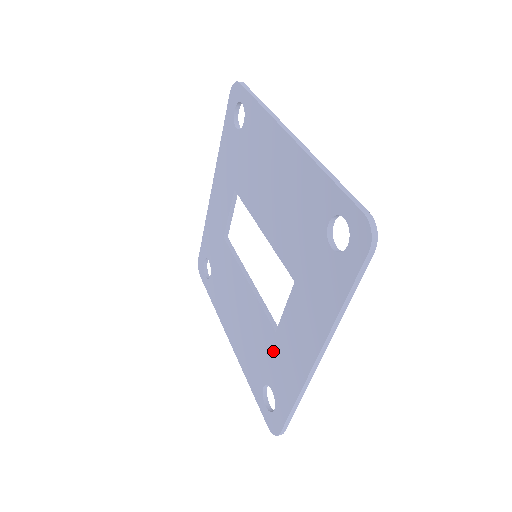
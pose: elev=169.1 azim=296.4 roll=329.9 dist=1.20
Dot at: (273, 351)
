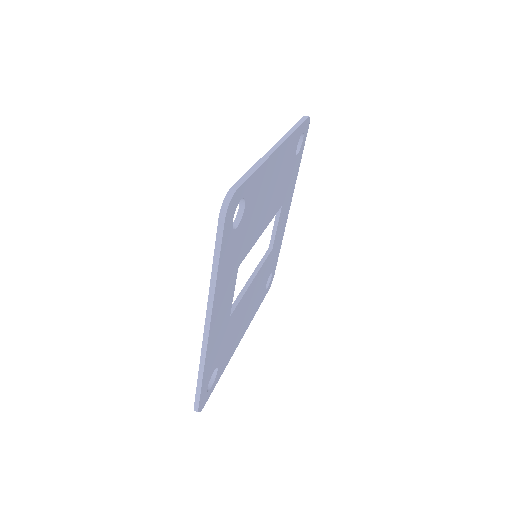
Dot at: occluded
